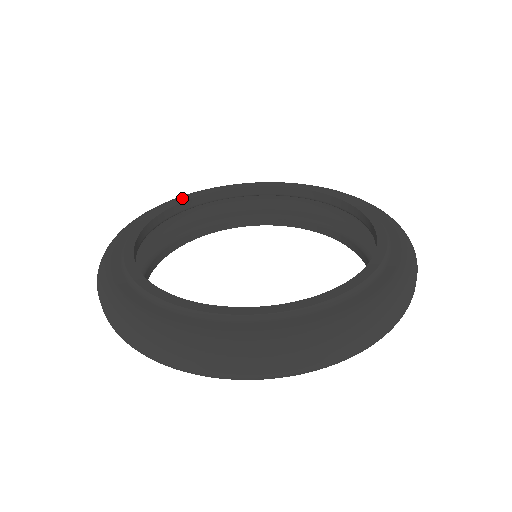
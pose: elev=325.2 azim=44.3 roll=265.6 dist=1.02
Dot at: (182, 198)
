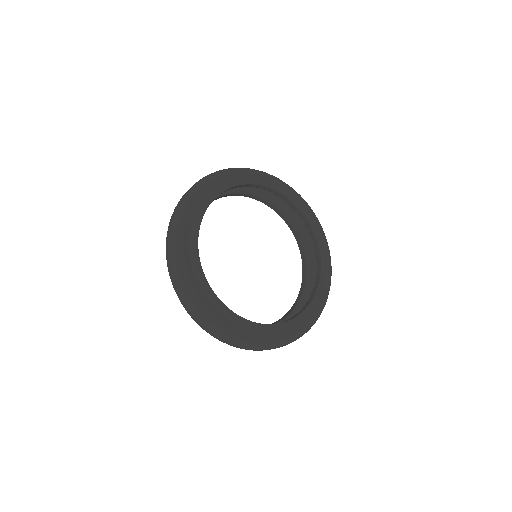
Dot at: (217, 190)
